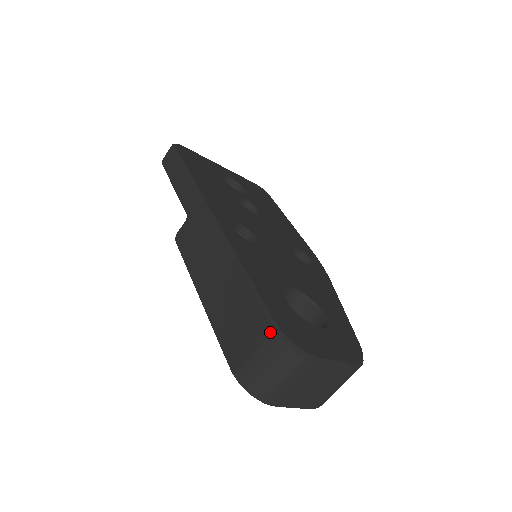
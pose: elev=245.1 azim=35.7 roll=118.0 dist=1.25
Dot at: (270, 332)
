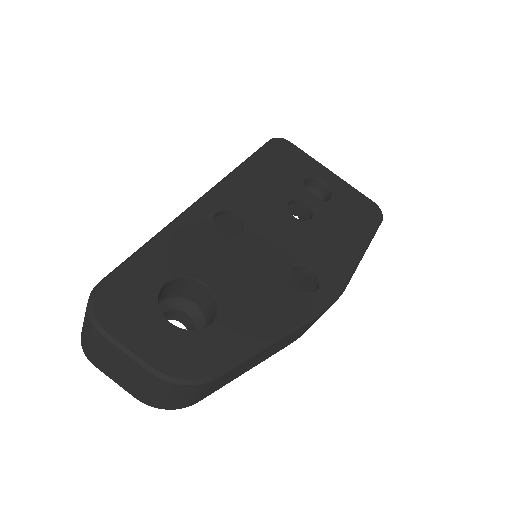
Dot at: (95, 288)
